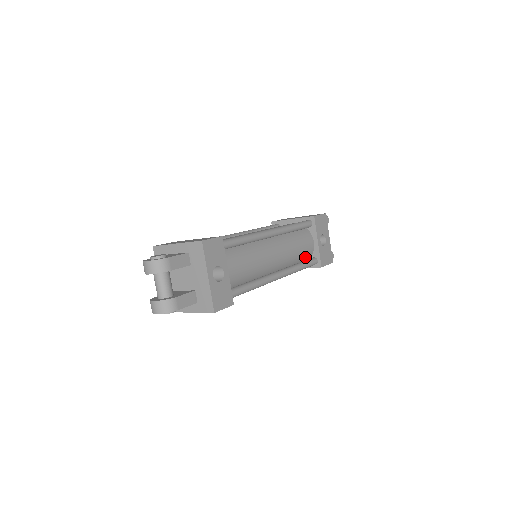
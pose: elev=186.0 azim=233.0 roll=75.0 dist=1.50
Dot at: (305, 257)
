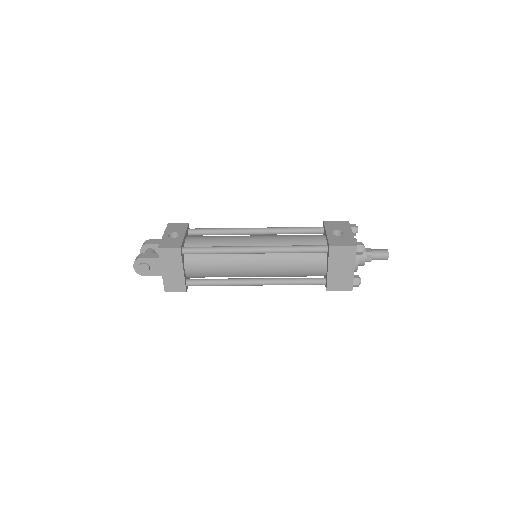
Dot at: occluded
